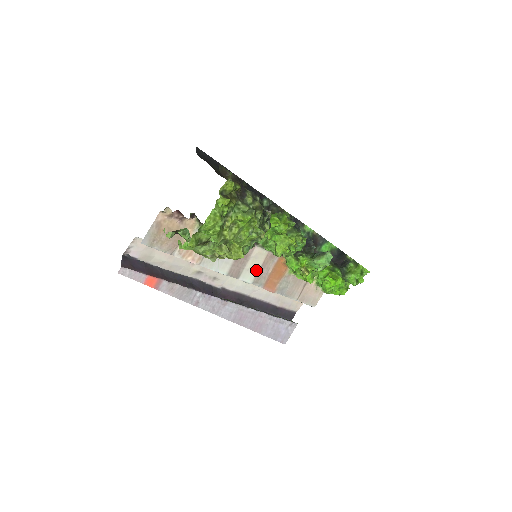
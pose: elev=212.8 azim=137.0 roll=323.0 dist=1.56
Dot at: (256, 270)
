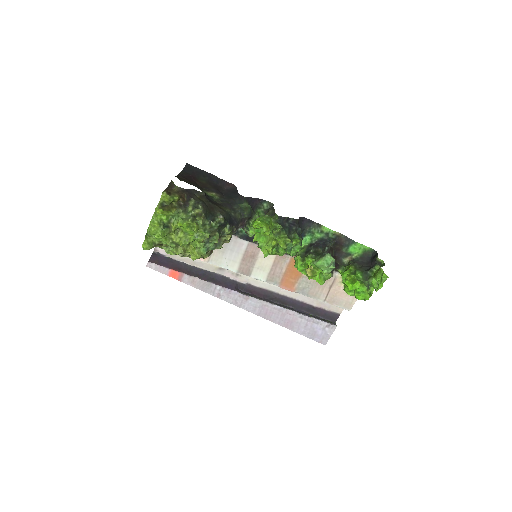
Dot at: (267, 269)
